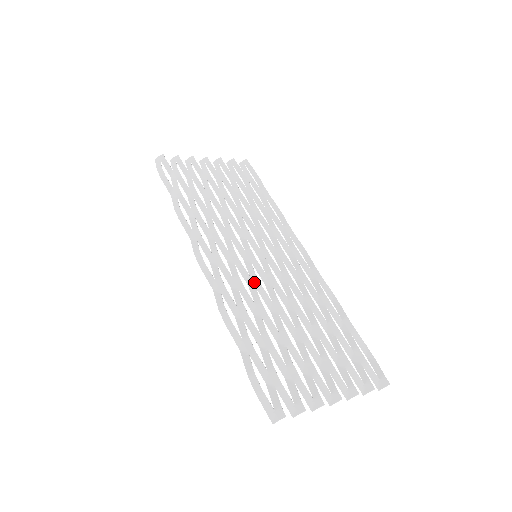
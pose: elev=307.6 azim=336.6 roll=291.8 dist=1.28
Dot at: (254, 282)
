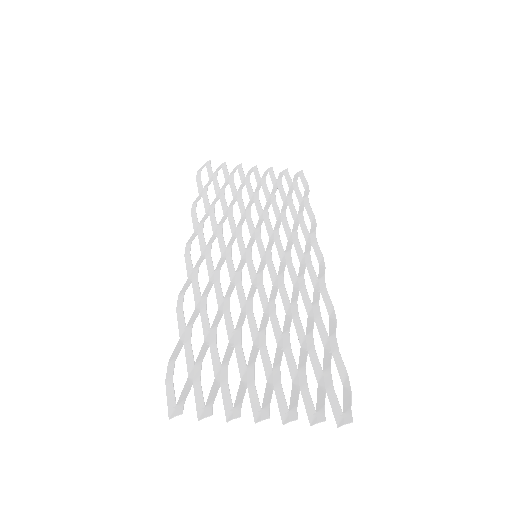
Dot at: (236, 279)
